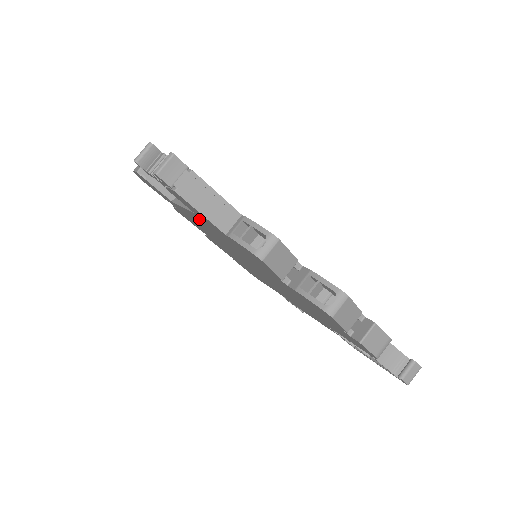
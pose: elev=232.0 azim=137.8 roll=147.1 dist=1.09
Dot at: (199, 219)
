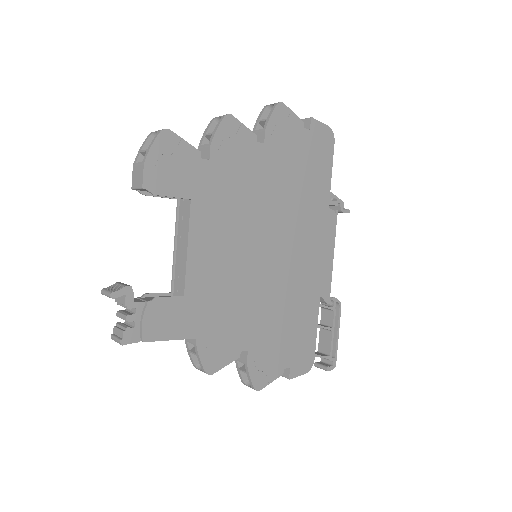
Dot at: occluded
